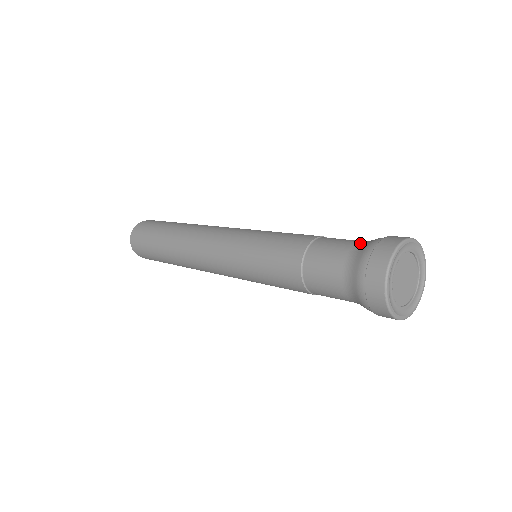
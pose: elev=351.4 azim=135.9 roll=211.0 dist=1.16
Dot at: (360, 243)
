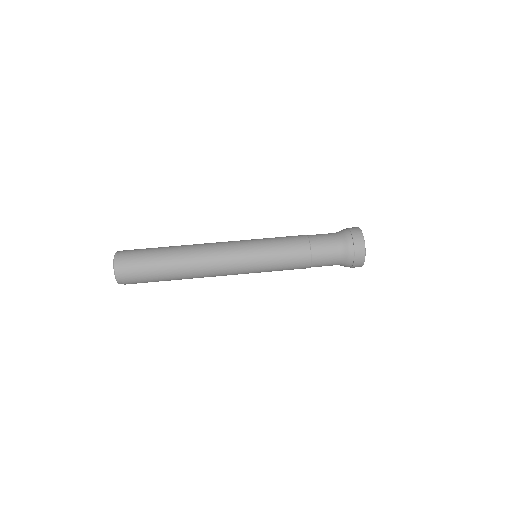
Dot at: (340, 254)
